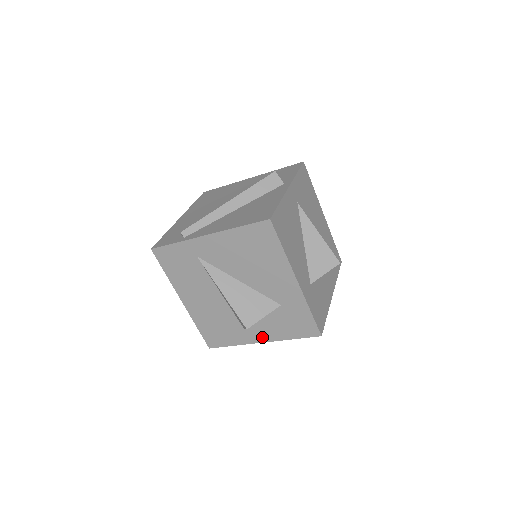
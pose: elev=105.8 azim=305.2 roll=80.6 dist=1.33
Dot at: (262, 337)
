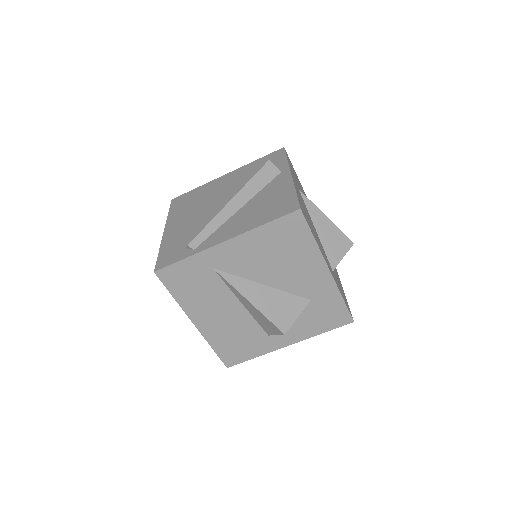
Dot at: (289, 339)
